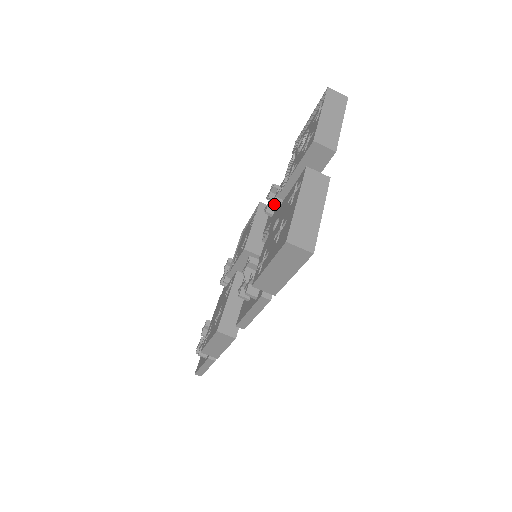
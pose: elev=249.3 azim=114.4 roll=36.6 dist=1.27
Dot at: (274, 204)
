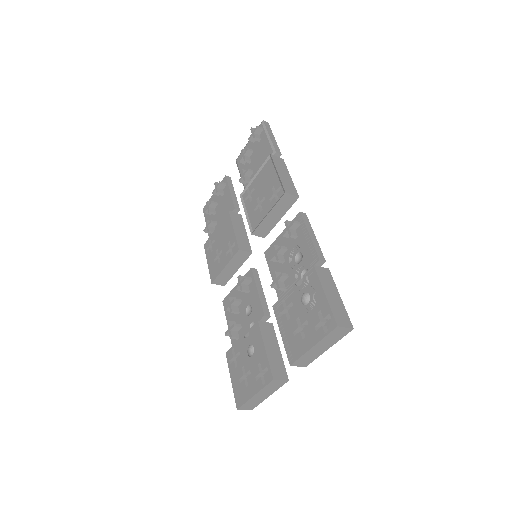
Dot at: (271, 287)
